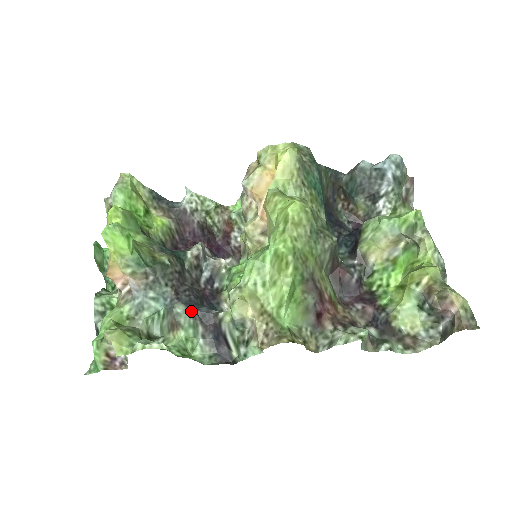
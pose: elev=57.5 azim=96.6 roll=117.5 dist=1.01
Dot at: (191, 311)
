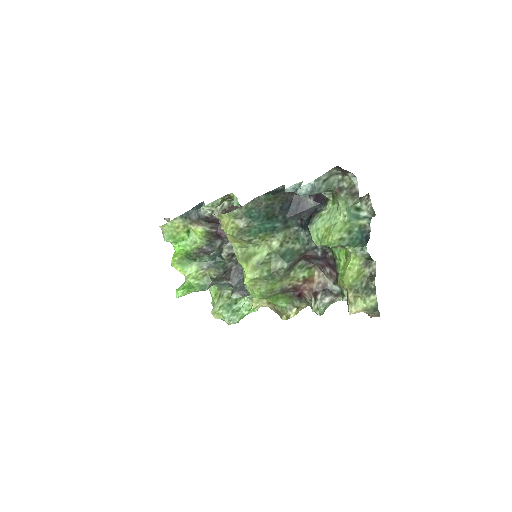
Dot at: (240, 293)
